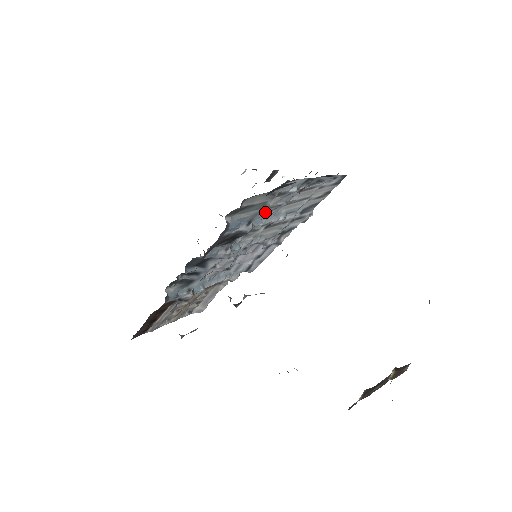
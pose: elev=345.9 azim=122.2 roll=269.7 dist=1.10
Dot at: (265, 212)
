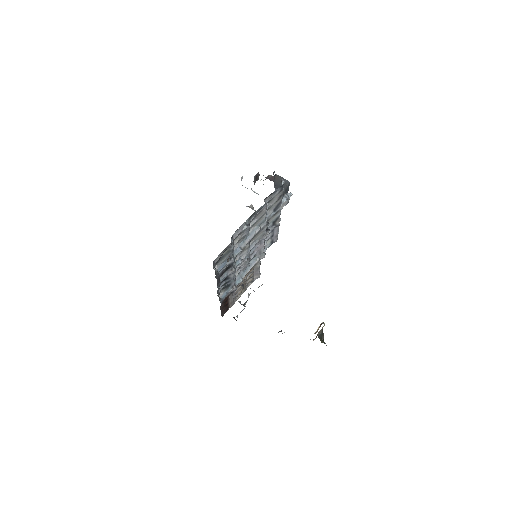
Dot at: (240, 242)
